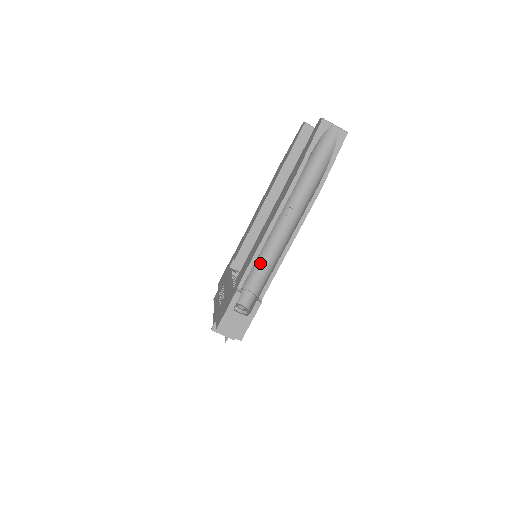
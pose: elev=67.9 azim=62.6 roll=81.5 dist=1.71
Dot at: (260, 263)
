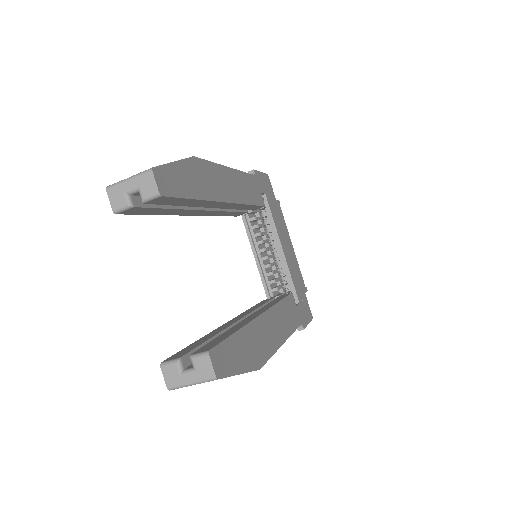
Dot at: occluded
